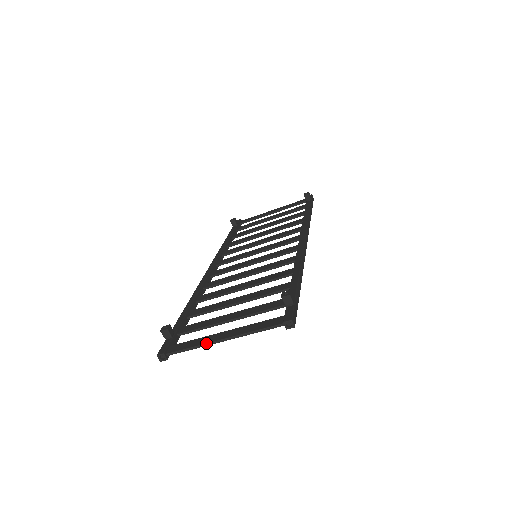
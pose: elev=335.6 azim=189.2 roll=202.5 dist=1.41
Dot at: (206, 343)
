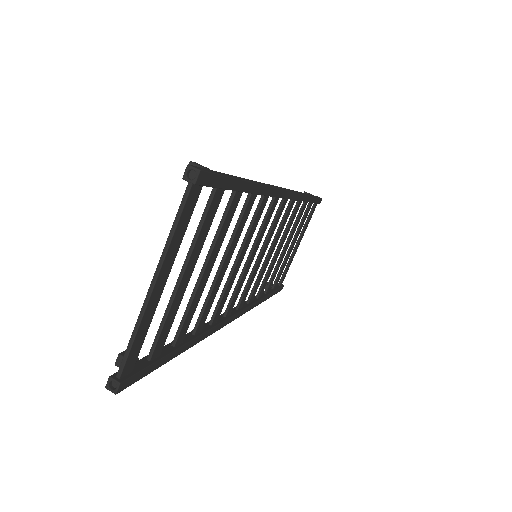
Dot at: (140, 311)
